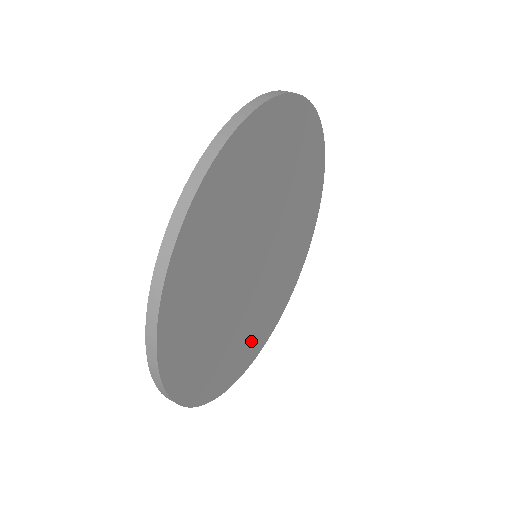
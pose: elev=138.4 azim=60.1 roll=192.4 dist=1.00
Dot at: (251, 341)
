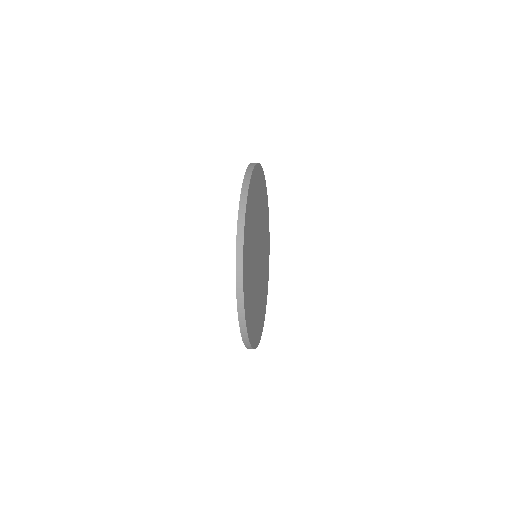
Dot at: (263, 306)
